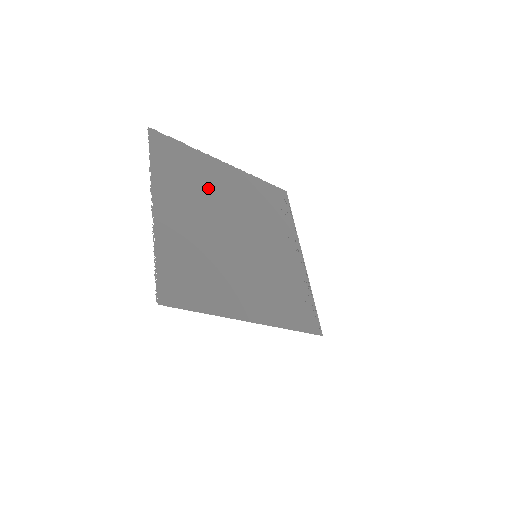
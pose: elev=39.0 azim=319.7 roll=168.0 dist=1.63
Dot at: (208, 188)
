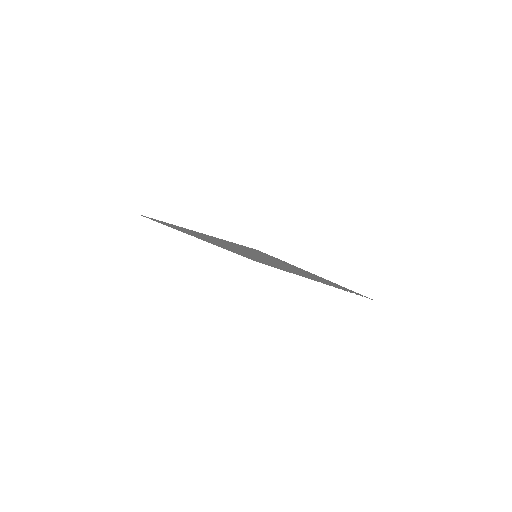
Dot at: (264, 262)
